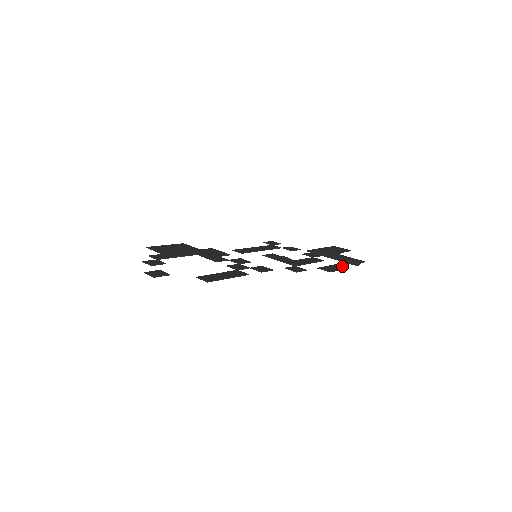
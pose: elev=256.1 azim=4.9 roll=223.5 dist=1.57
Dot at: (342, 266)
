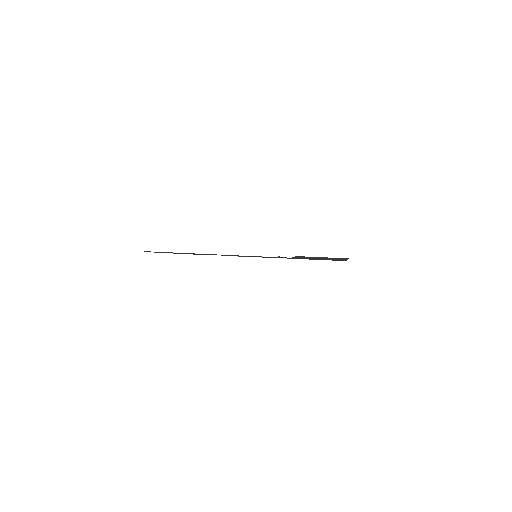
Dot at: occluded
